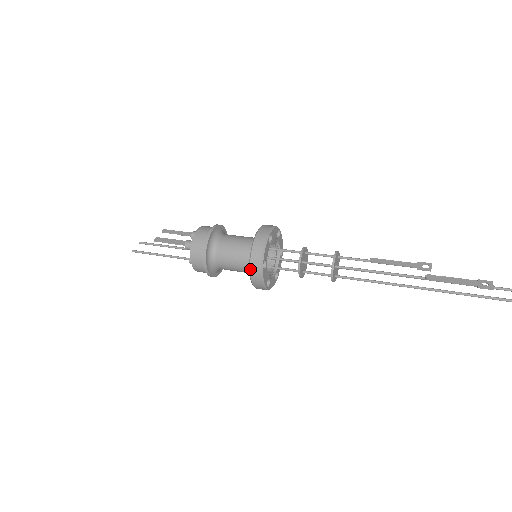
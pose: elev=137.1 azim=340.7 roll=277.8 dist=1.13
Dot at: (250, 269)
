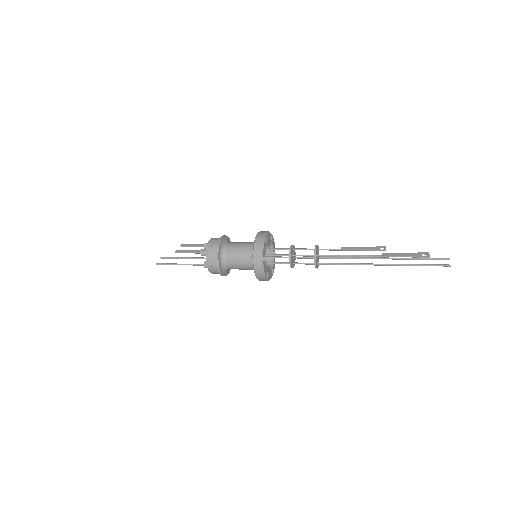
Dot at: (253, 263)
